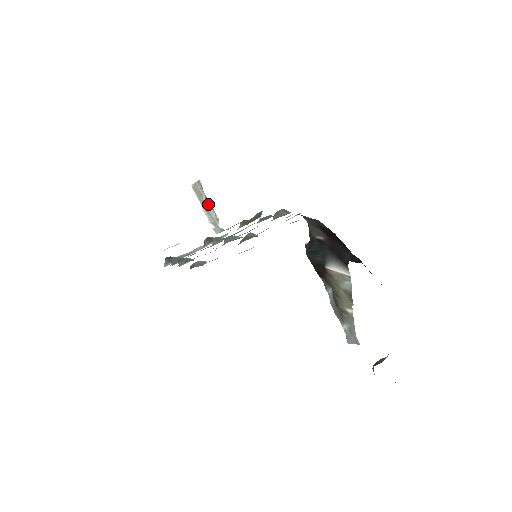
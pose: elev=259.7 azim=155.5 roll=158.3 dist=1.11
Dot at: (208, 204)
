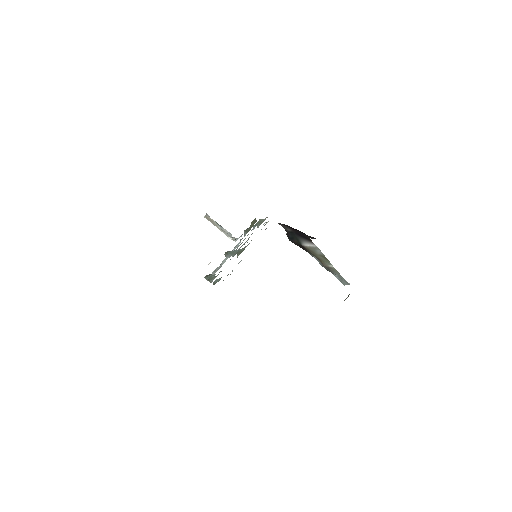
Dot at: (220, 226)
